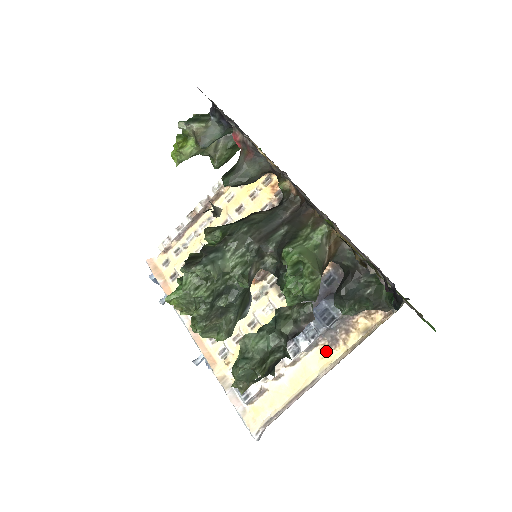
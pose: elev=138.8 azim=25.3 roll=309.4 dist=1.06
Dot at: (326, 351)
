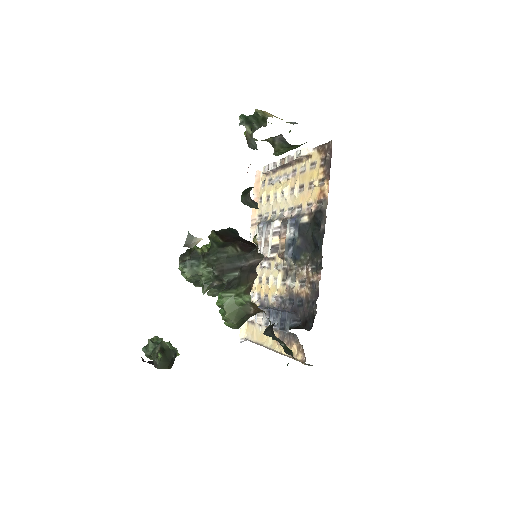
Dot at: occluded
